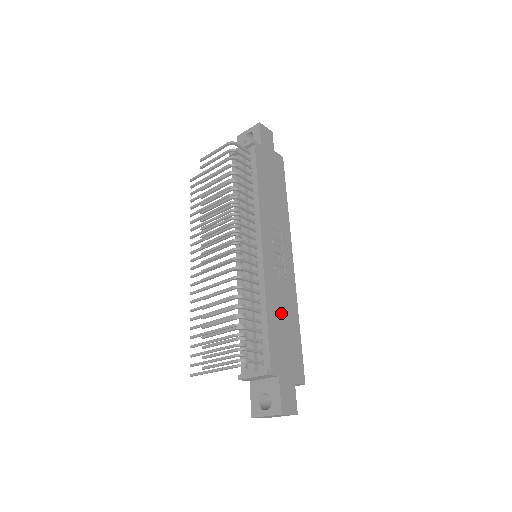
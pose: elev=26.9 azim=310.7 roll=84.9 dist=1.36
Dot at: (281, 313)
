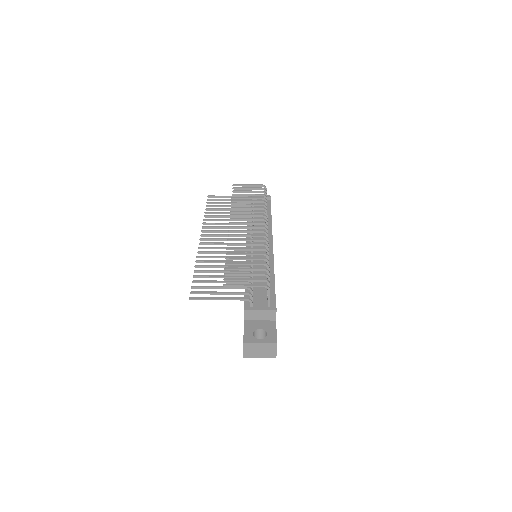
Dot at: occluded
